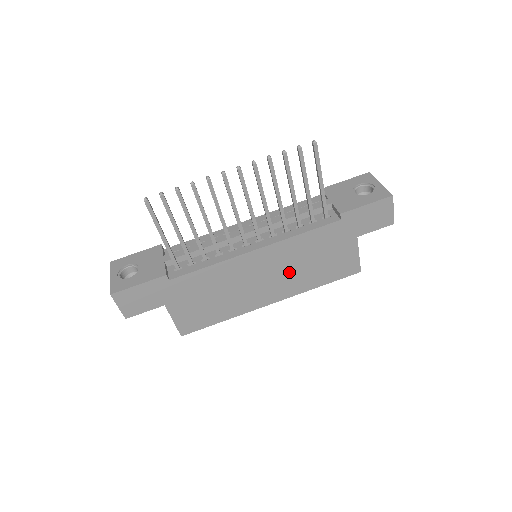
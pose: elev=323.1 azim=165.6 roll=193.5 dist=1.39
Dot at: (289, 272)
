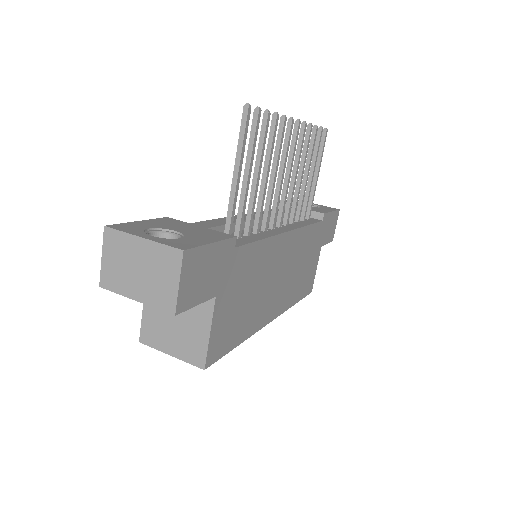
Dot at: (290, 275)
